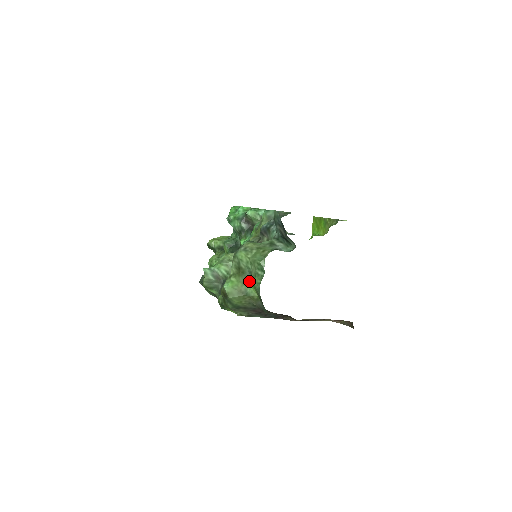
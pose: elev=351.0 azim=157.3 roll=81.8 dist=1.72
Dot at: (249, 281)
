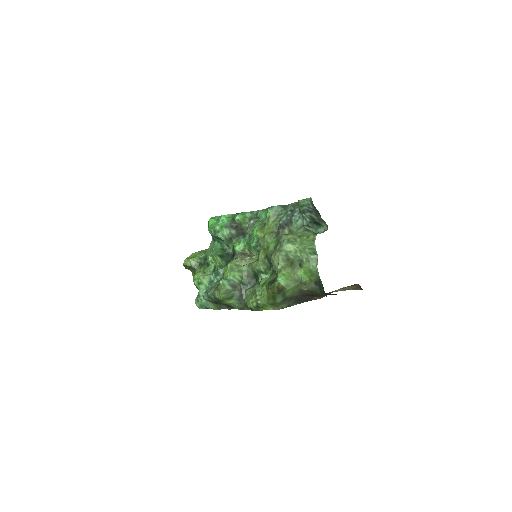
Dot at: (299, 269)
